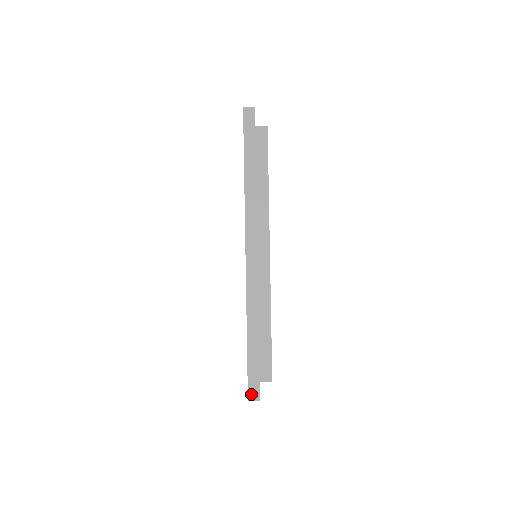
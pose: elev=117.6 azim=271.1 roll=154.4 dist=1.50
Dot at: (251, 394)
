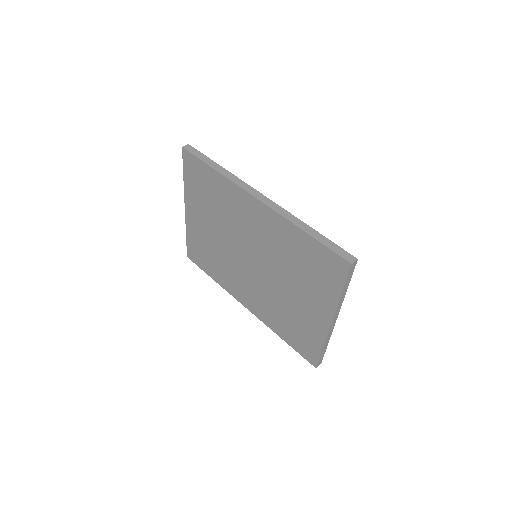
Dot at: (348, 259)
